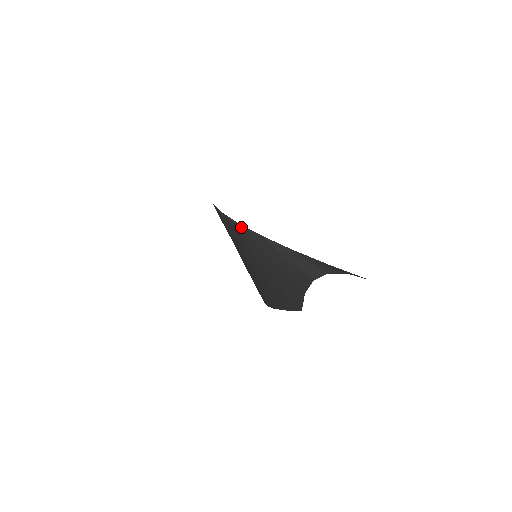
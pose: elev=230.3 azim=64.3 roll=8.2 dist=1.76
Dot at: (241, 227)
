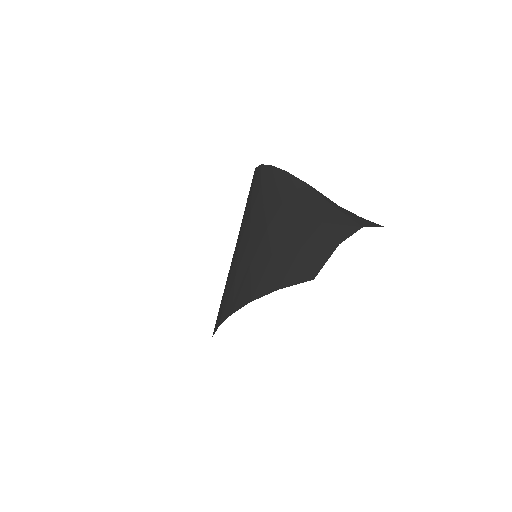
Dot at: (288, 175)
